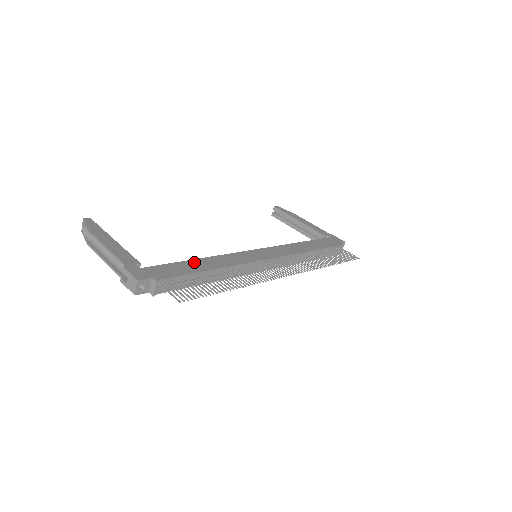
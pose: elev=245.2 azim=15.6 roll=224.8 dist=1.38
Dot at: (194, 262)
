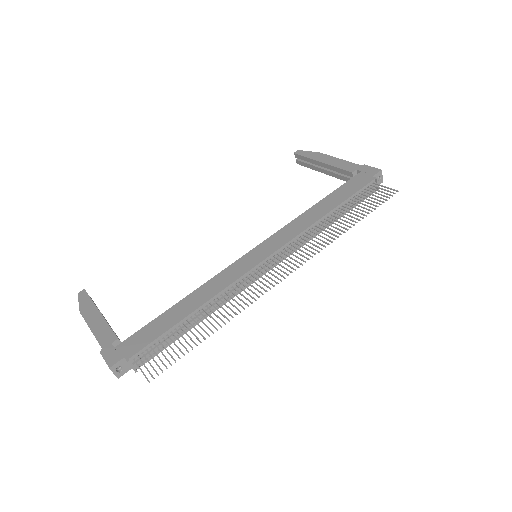
Dot at: (174, 309)
